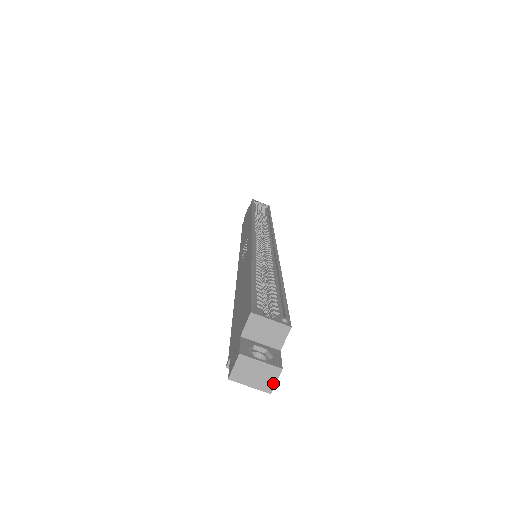
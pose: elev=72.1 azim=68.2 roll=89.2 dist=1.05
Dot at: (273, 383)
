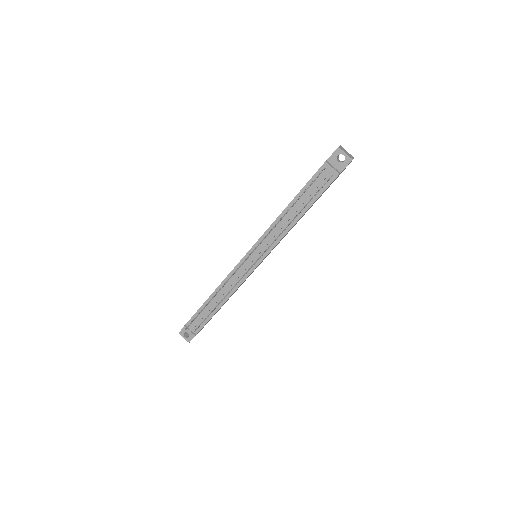
Dot at: (353, 158)
